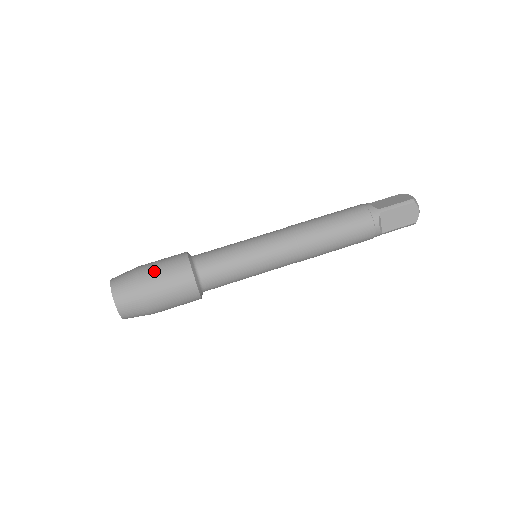
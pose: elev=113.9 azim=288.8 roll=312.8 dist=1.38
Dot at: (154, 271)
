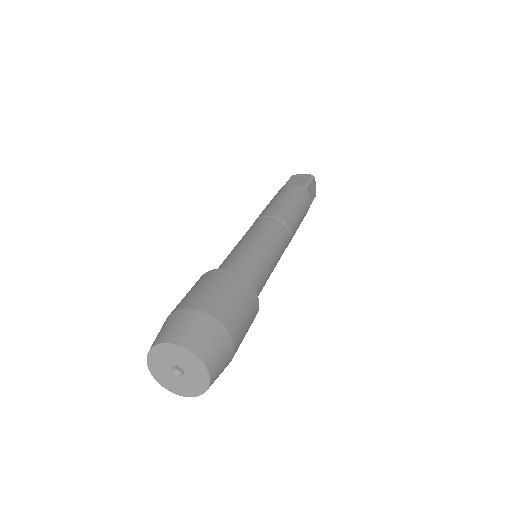
Dot at: (218, 300)
